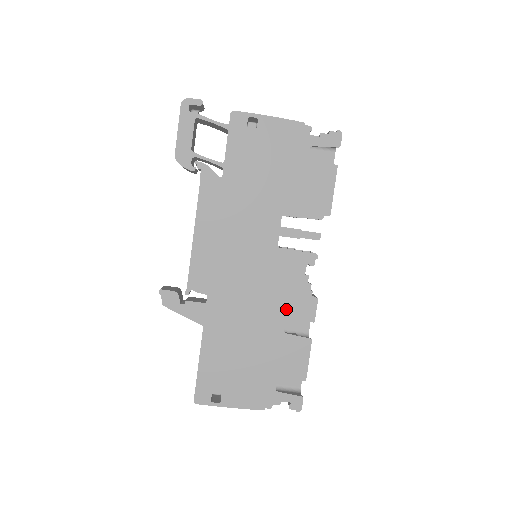
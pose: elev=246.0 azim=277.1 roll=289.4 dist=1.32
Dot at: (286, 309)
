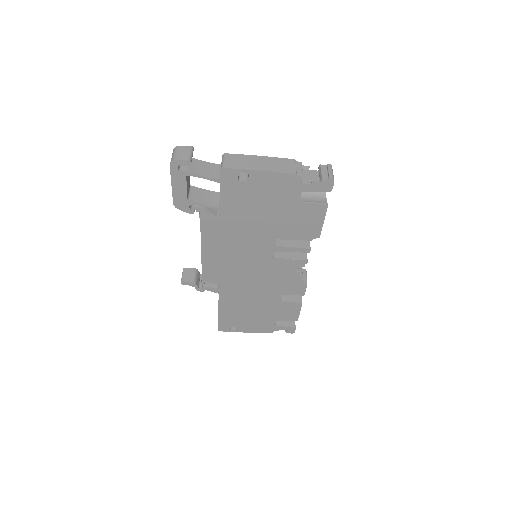
Dot at: (282, 290)
